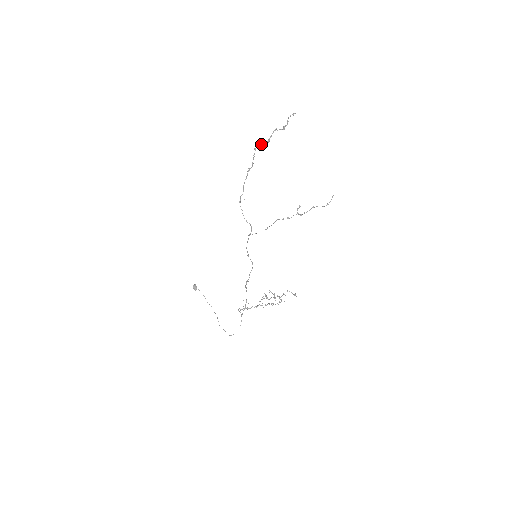
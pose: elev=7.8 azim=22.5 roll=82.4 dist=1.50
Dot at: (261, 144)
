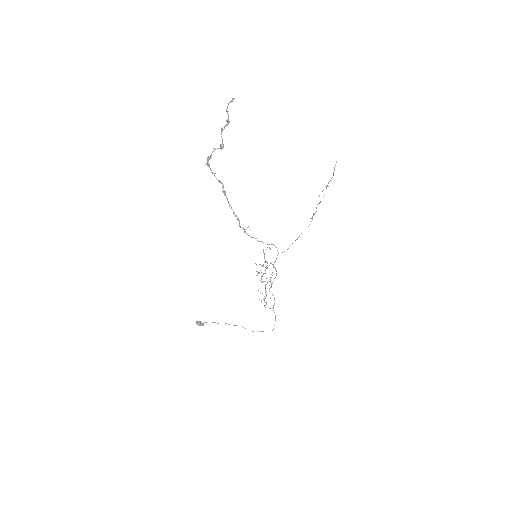
Dot at: (211, 155)
